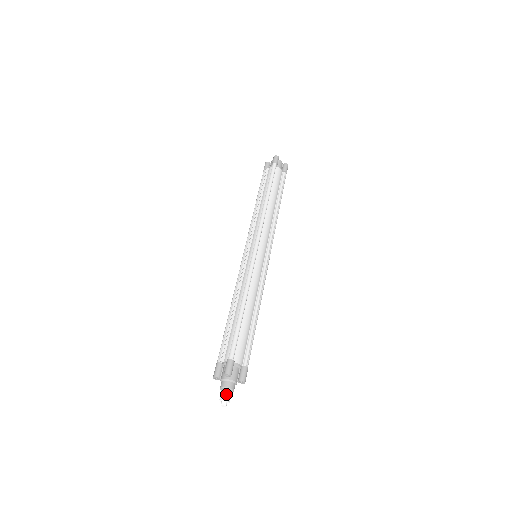
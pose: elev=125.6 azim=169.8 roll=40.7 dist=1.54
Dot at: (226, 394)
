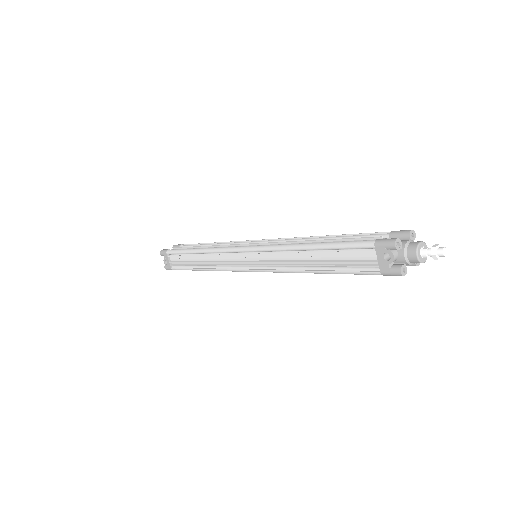
Dot at: (431, 249)
